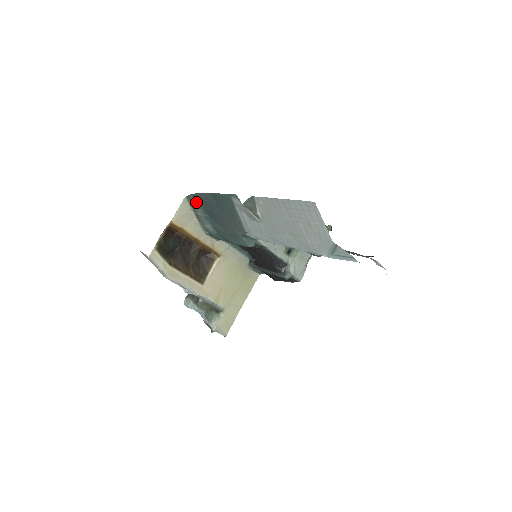
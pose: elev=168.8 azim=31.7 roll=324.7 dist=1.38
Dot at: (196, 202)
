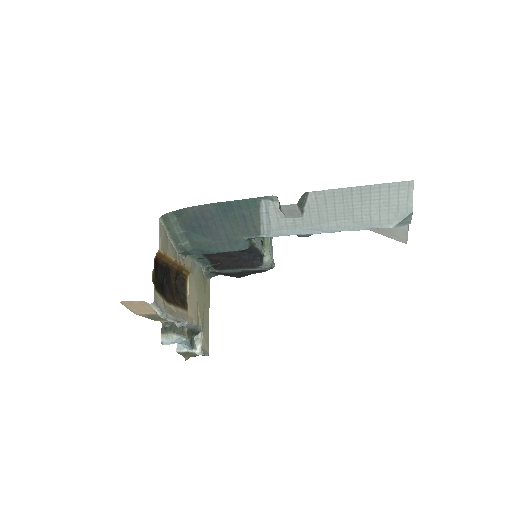
Dot at: (175, 219)
